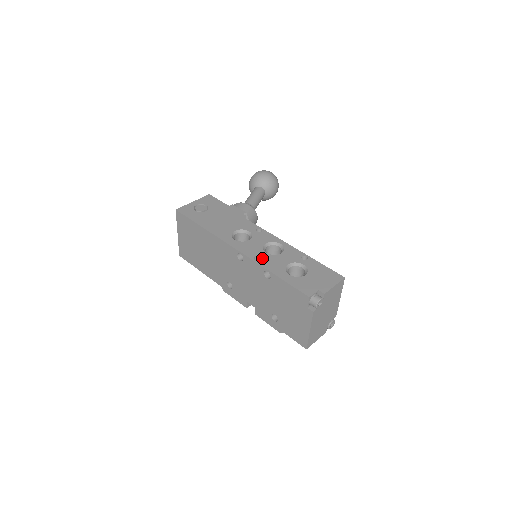
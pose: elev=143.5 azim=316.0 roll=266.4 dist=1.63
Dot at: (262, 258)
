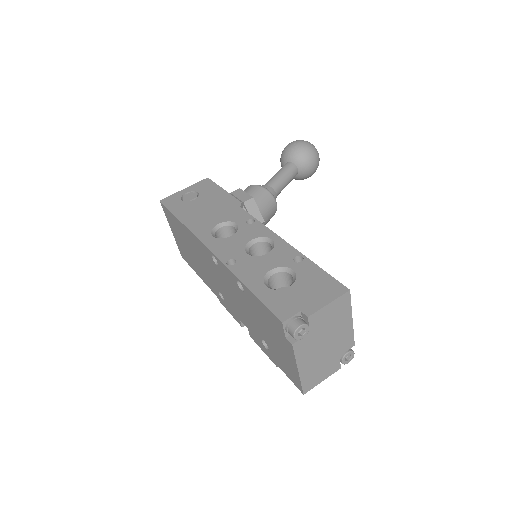
Dot at: (238, 261)
